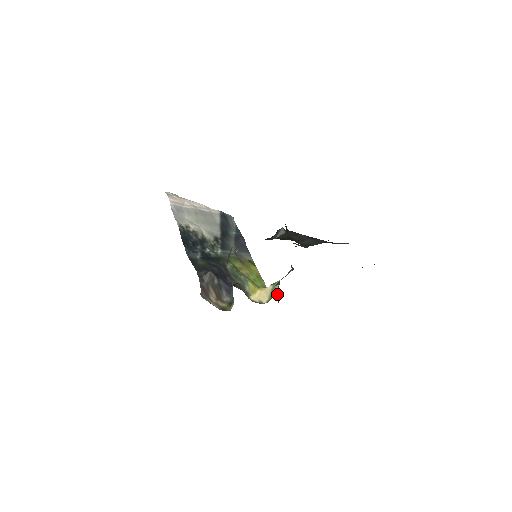
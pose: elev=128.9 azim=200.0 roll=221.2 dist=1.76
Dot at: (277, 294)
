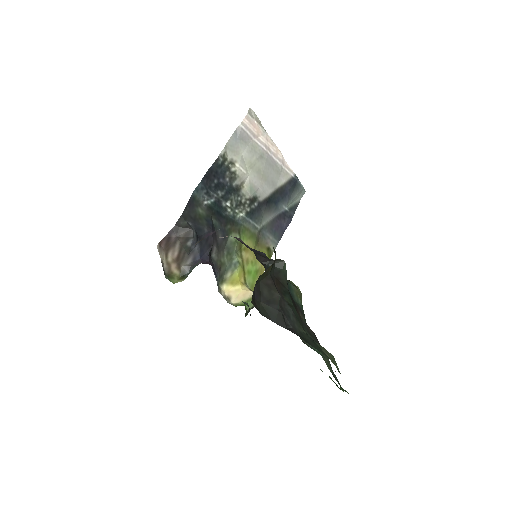
Dot at: (252, 306)
